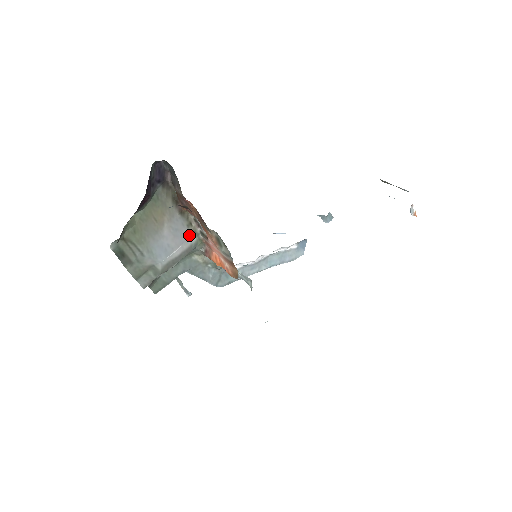
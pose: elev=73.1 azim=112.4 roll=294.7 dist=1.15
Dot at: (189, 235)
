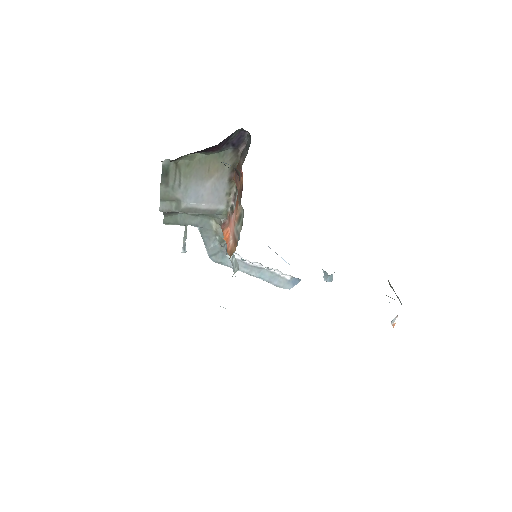
Dot at: (222, 201)
